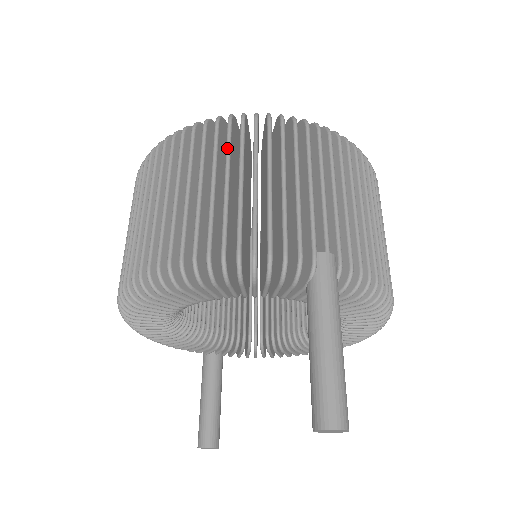
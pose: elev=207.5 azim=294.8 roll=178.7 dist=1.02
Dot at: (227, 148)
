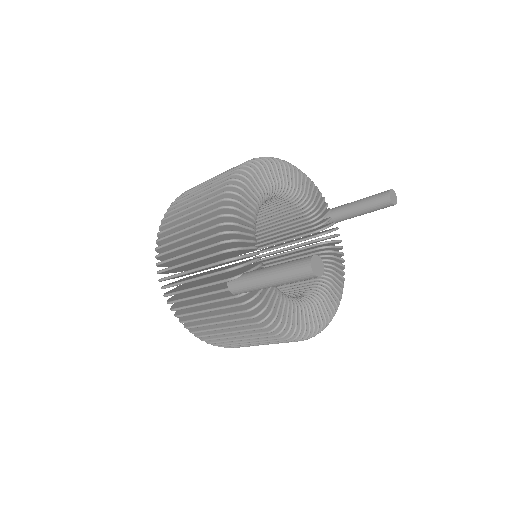
Dot at: occluded
